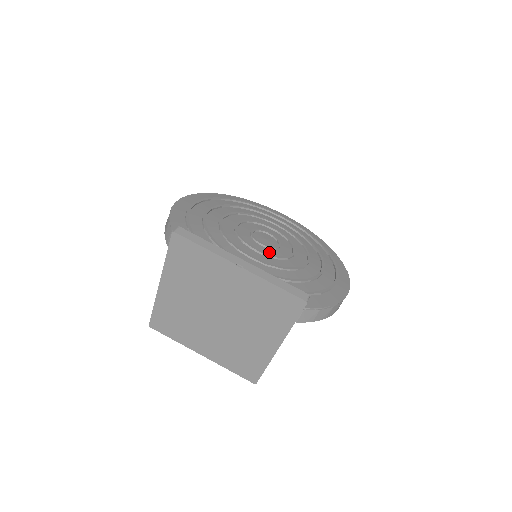
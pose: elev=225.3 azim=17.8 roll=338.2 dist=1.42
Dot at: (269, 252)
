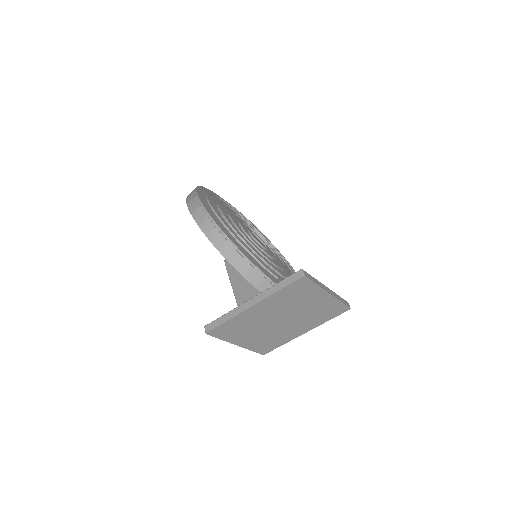
Dot at: (270, 254)
